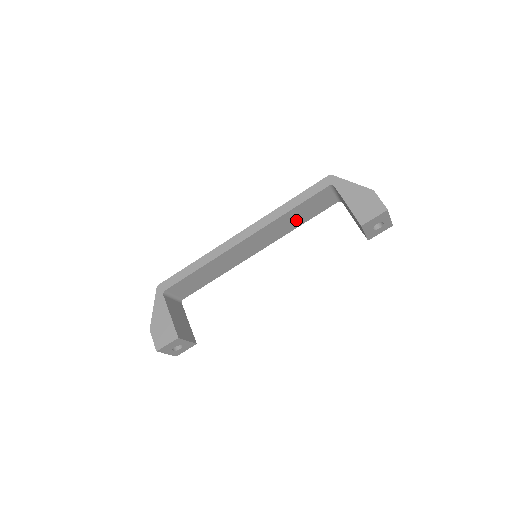
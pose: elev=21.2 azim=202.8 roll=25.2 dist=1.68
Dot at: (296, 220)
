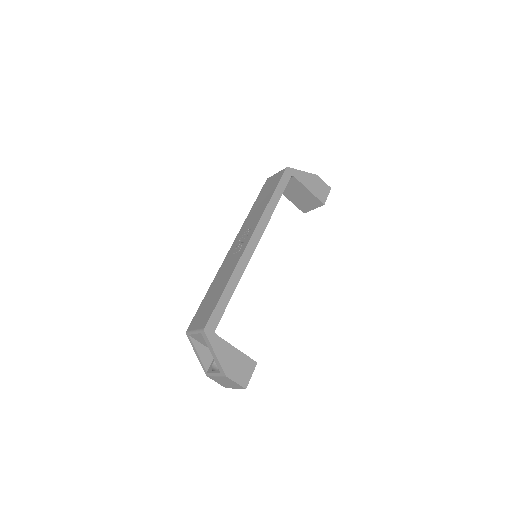
Dot at: occluded
